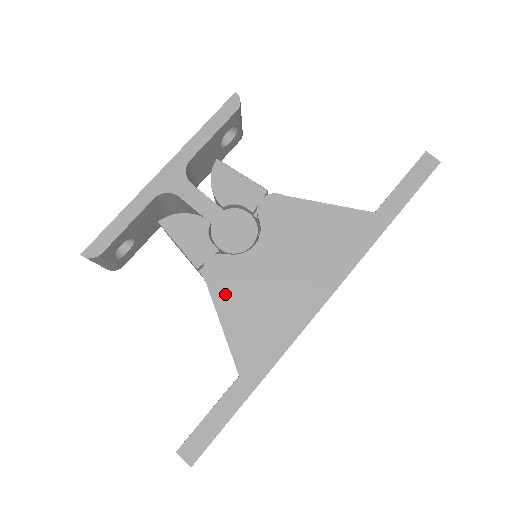
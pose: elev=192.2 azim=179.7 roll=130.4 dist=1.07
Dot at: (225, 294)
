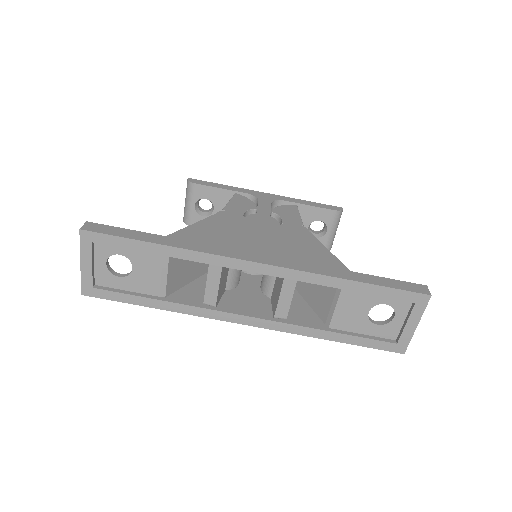
Dot at: (217, 221)
